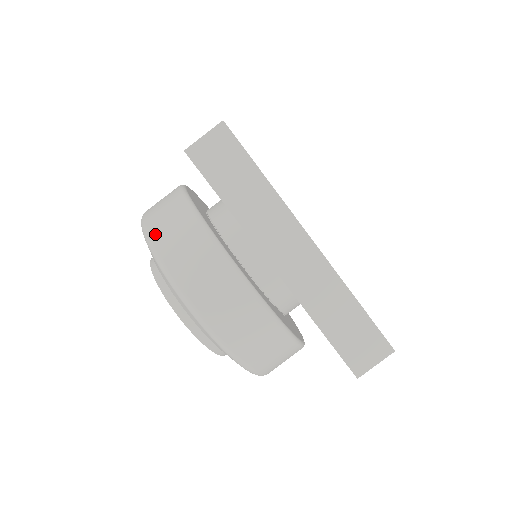
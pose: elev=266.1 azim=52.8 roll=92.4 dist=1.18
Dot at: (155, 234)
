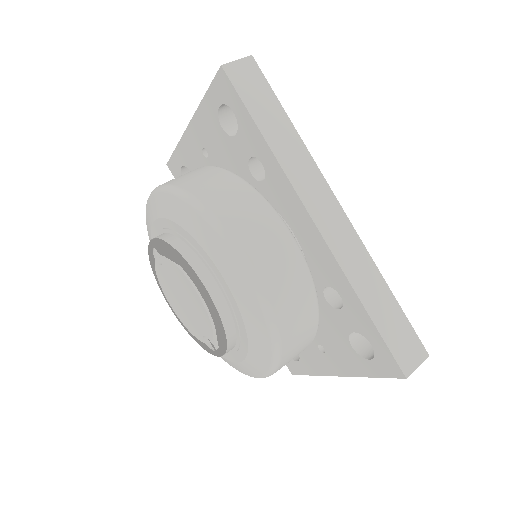
Dot at: occluded
